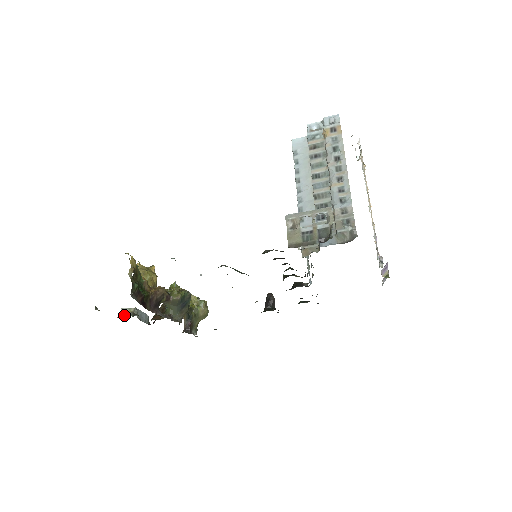
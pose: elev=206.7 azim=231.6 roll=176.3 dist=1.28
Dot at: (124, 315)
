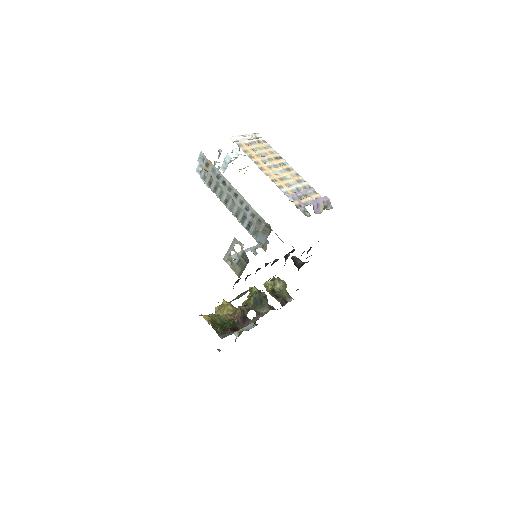
Dot at: occluded
